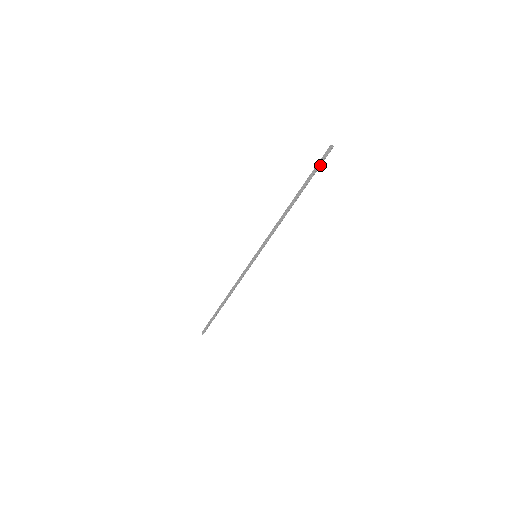
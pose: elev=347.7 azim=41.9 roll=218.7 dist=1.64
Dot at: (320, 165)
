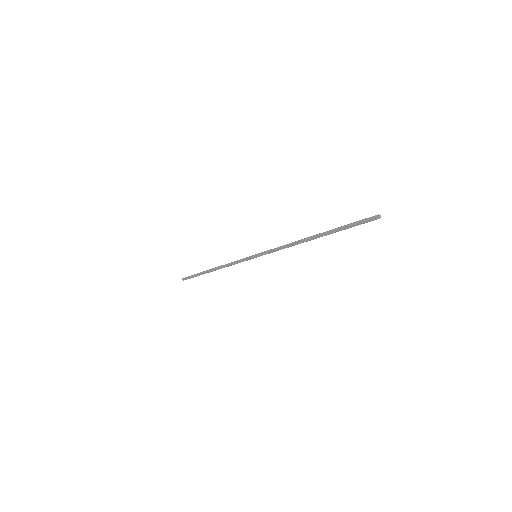
Dot at: (357, 225)
